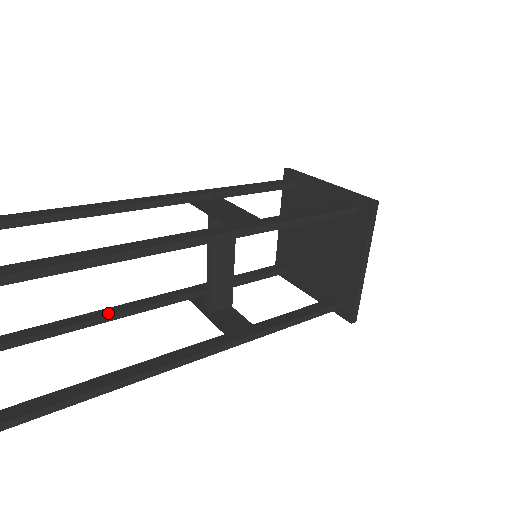
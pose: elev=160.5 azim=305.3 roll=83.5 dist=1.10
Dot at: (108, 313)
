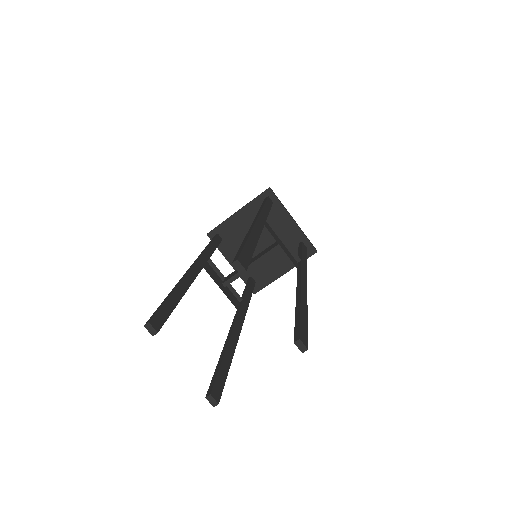
Dot at: (190, 282)
